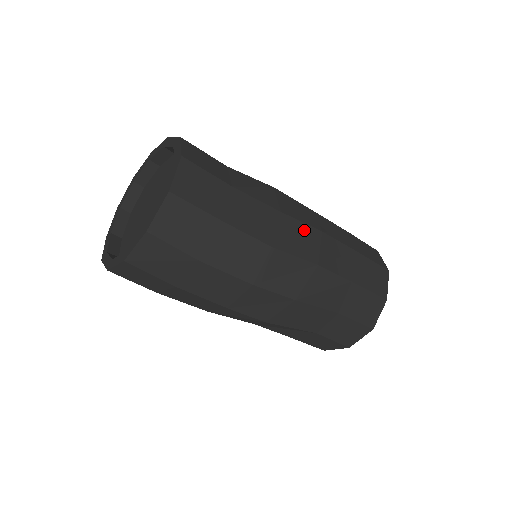
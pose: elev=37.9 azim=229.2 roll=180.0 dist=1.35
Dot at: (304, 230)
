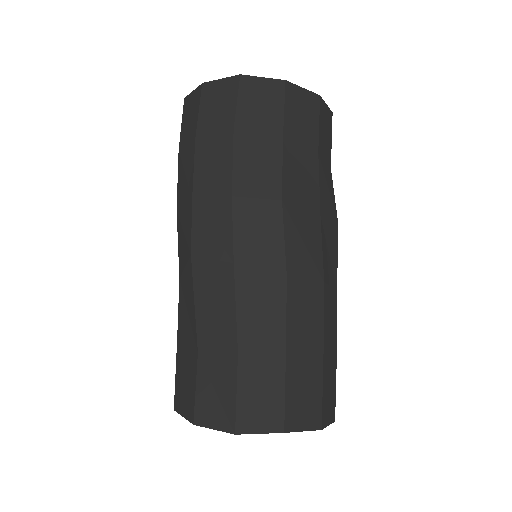
Dot at: (315, 252)
